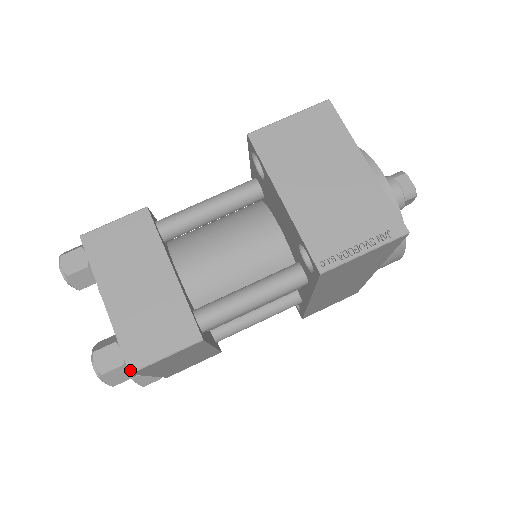
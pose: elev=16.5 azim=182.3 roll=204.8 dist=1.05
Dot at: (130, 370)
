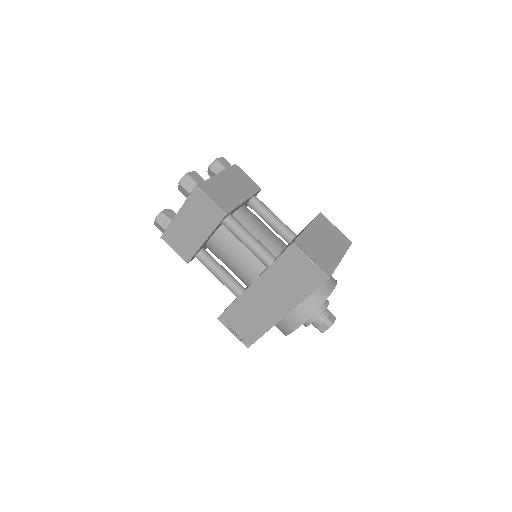
Dot at: (198, 185)
